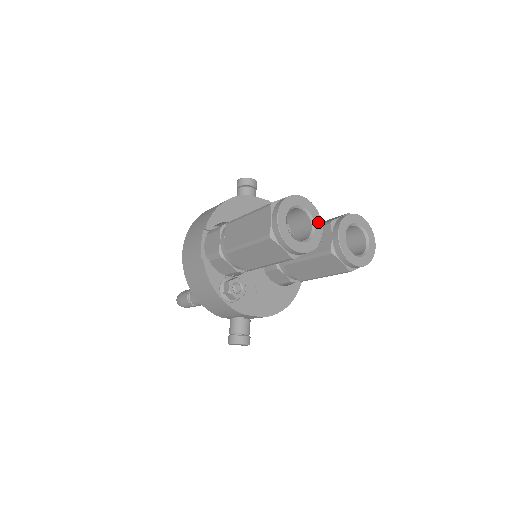
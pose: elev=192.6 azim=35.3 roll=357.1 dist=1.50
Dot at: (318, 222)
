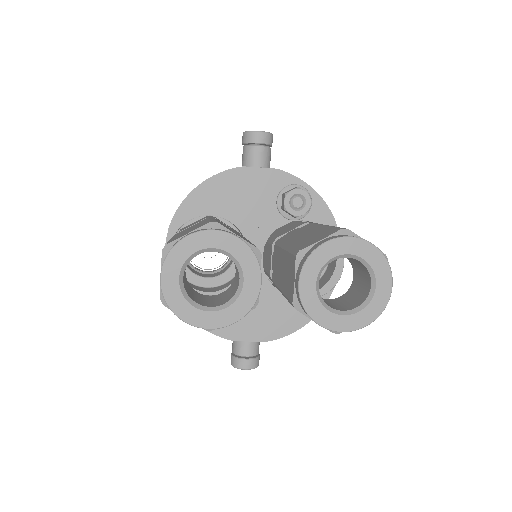
Dot at: (251, 269)
